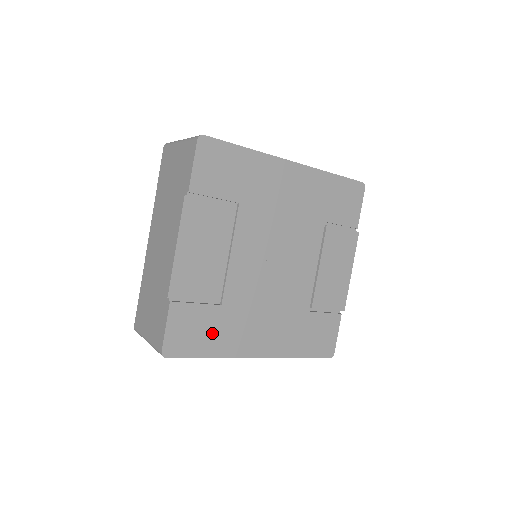
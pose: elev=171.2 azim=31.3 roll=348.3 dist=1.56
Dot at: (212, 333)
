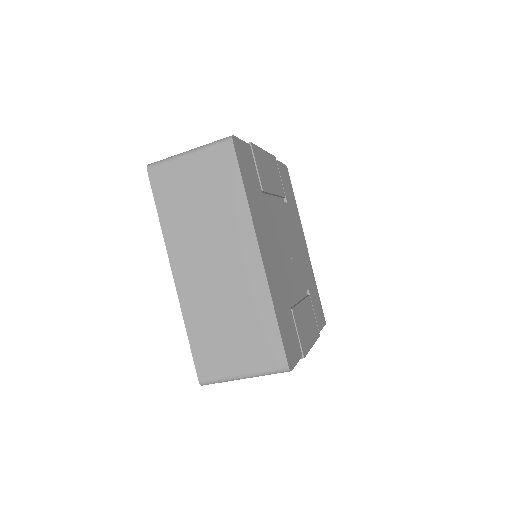
Dot at: (253, 190)
